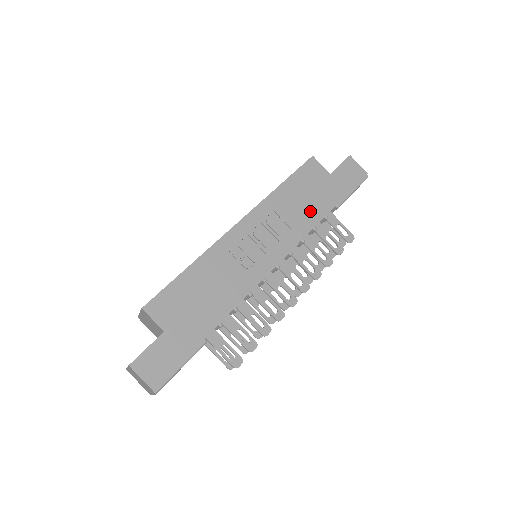
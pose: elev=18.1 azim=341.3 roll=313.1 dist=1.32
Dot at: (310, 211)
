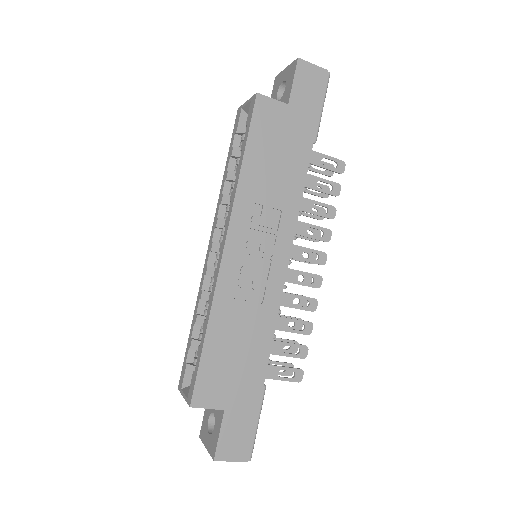
Dot at: (290, 173)
